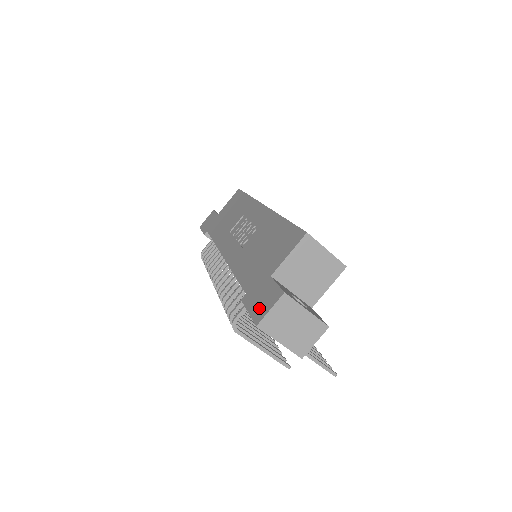
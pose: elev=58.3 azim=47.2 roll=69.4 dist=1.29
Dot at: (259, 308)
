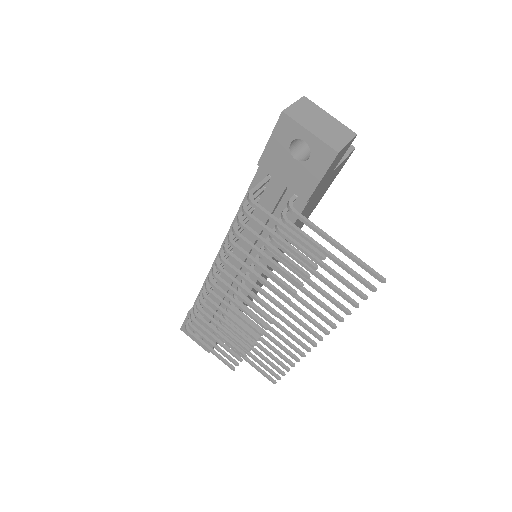
Dot at: occluded
